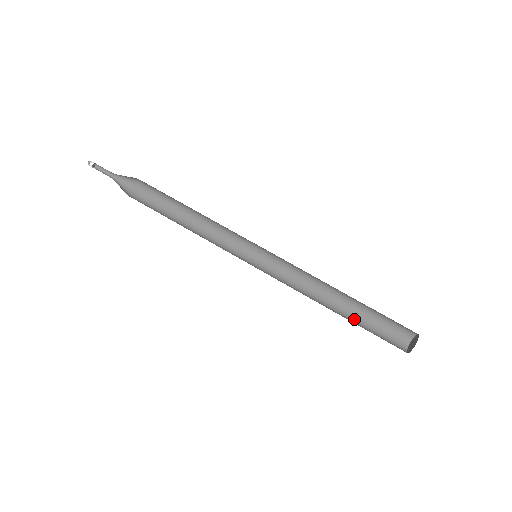
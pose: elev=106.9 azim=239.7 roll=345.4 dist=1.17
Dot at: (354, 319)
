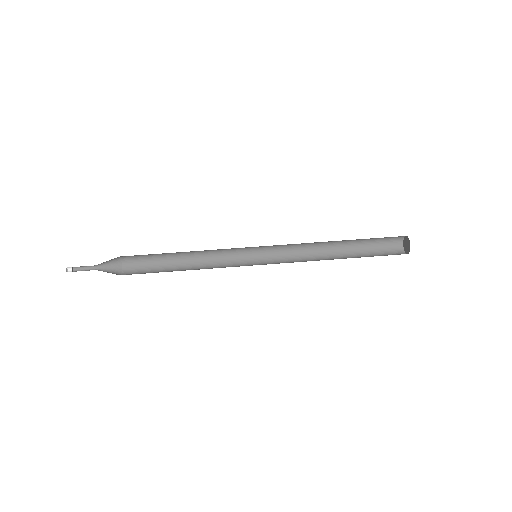
Dot at: (356, 257)
